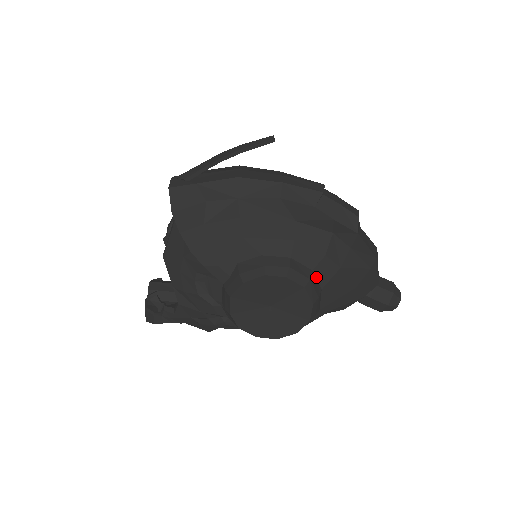
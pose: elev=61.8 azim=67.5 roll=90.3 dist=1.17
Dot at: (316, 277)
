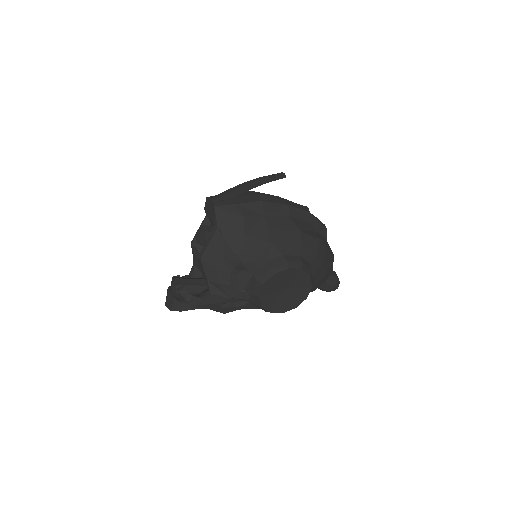
Dot at: (311, 269)
